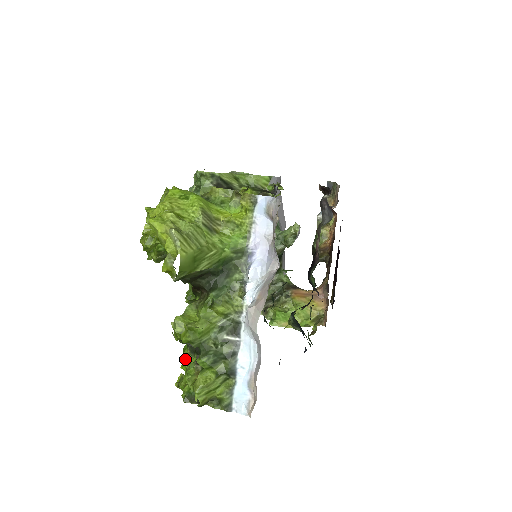
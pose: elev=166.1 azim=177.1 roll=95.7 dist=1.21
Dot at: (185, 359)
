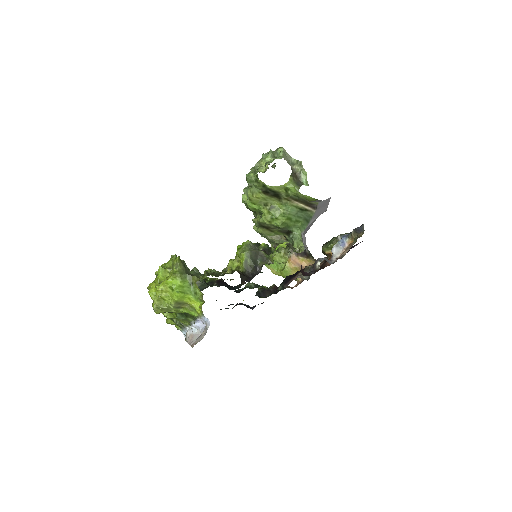
Dot at: occluded
